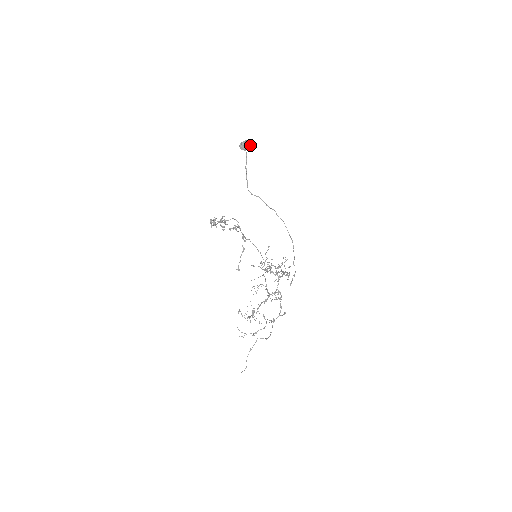
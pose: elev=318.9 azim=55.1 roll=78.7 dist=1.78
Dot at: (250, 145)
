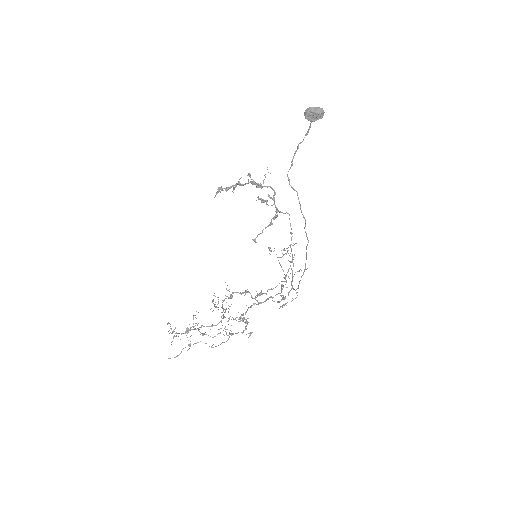
Dot at: (321, 117)
